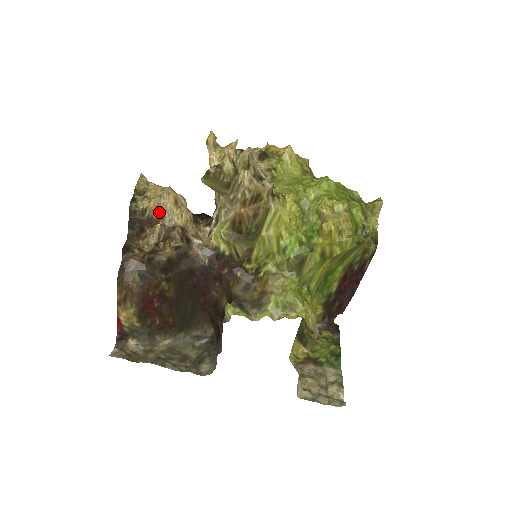
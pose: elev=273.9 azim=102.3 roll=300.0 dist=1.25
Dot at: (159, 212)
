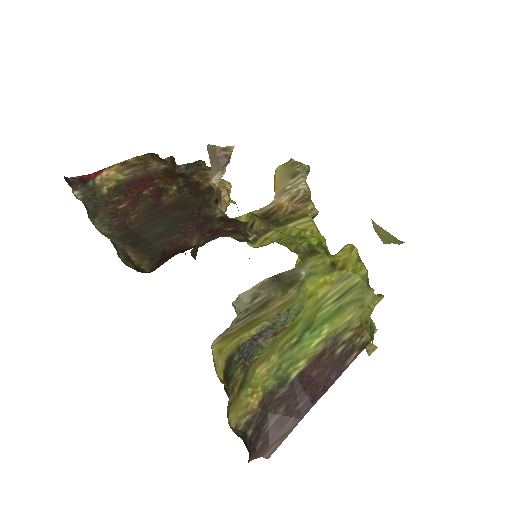
Dot at: occluded
